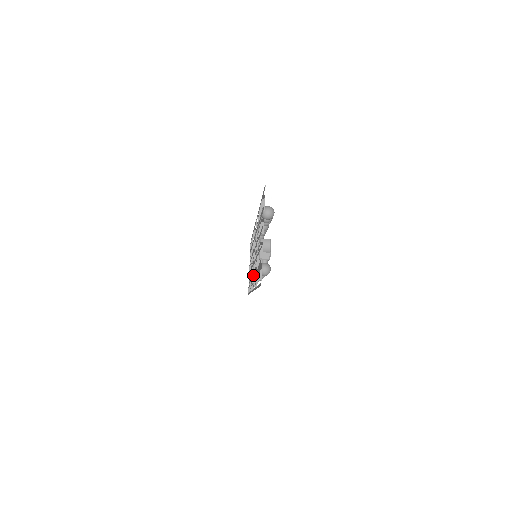
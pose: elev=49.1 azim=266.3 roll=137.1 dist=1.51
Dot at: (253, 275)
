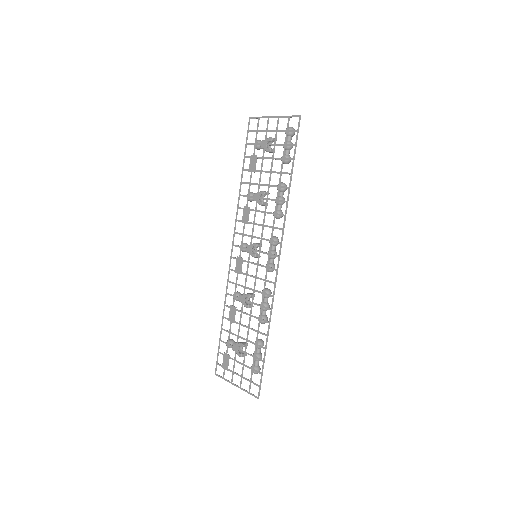
Dot at: (240, 262)
